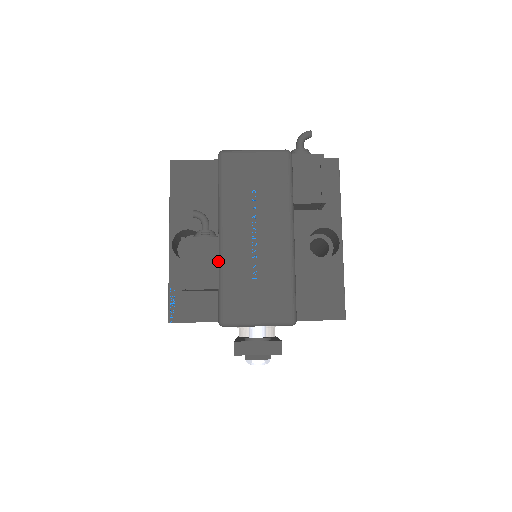
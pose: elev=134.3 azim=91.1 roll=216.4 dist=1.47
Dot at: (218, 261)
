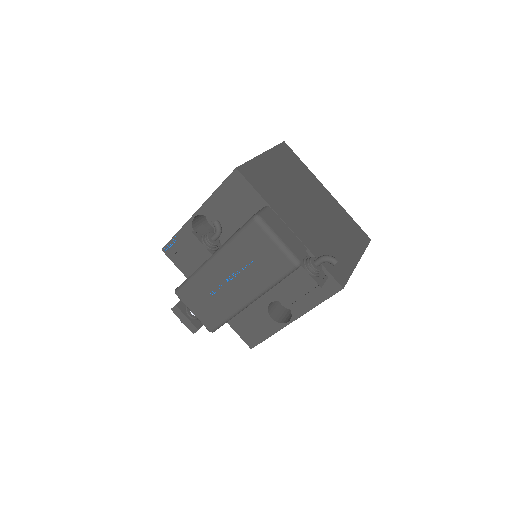
Dot at: (201, 265)
